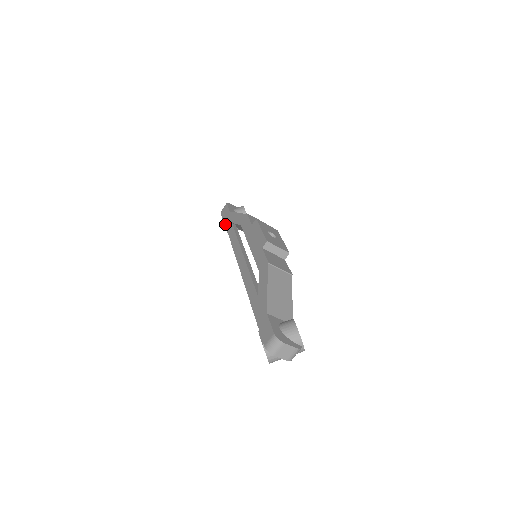
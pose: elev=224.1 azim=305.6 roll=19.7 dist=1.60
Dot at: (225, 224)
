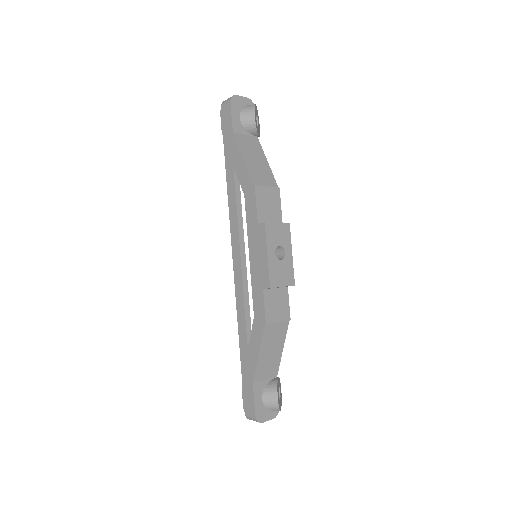
Dot at: (224, 151)
